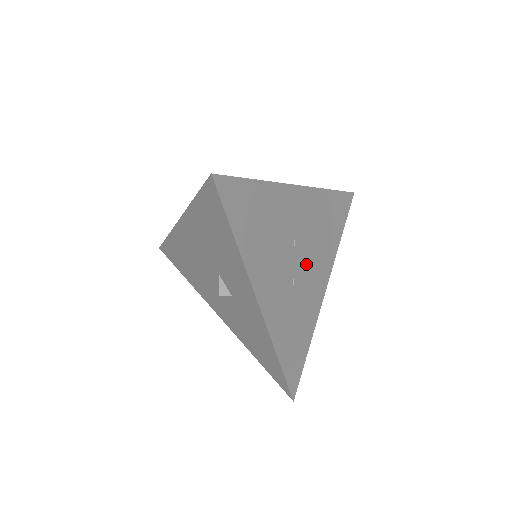
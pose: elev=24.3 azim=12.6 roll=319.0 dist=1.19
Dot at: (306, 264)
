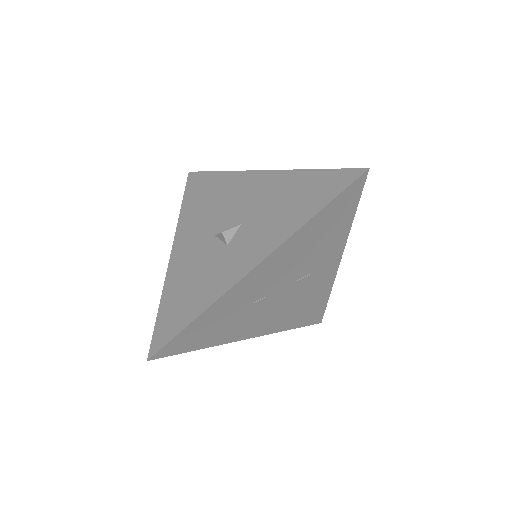
Dot at: (277, 303)
